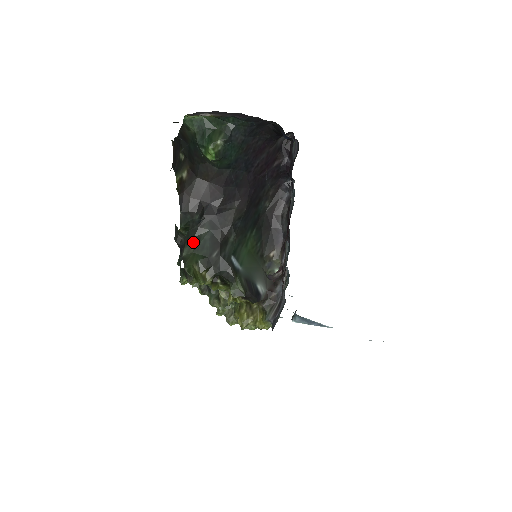
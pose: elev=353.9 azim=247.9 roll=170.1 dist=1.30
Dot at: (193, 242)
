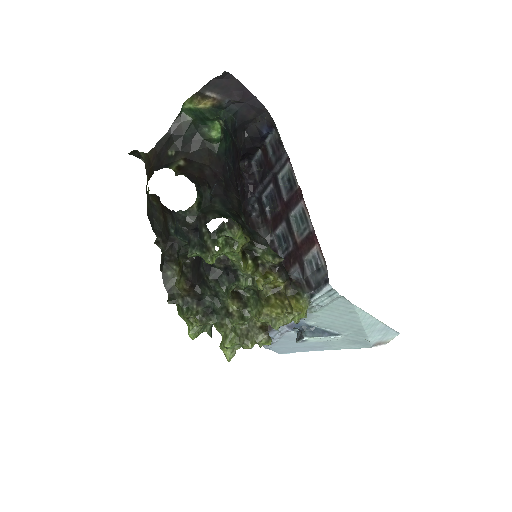
Dot at: (213, 212)
